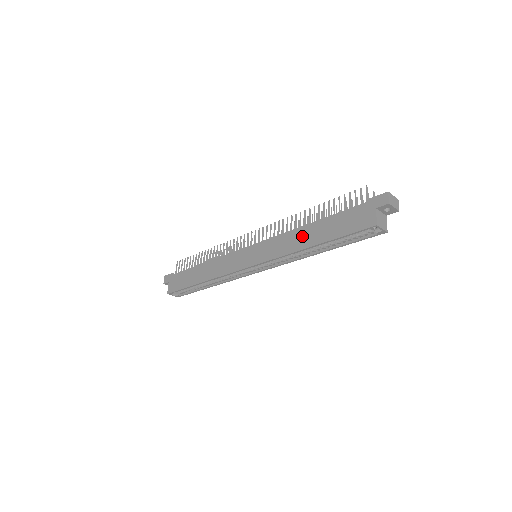
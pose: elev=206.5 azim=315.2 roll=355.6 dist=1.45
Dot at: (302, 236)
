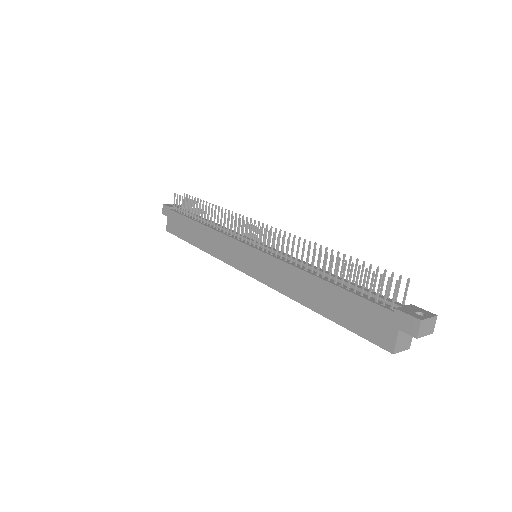
Dot at: (305, 287)
